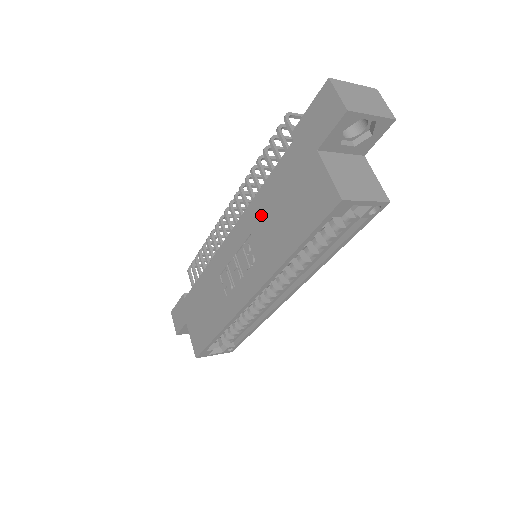
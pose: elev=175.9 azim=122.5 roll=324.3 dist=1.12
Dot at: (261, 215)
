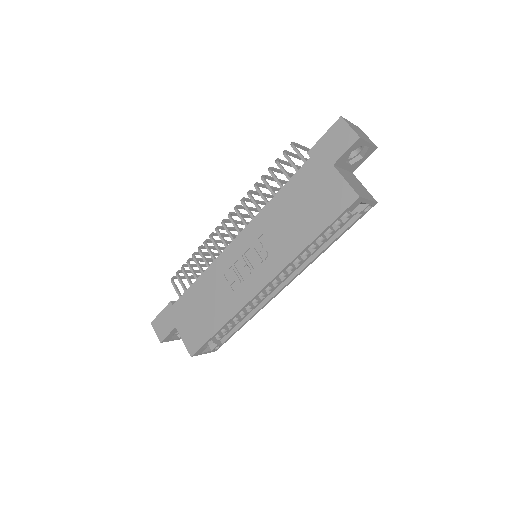
Dot at: (275, 217)
